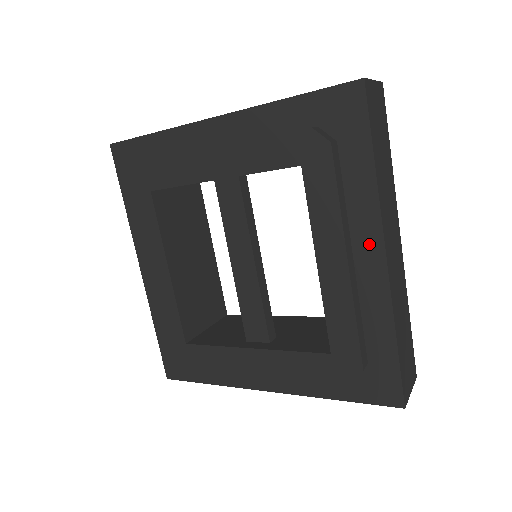
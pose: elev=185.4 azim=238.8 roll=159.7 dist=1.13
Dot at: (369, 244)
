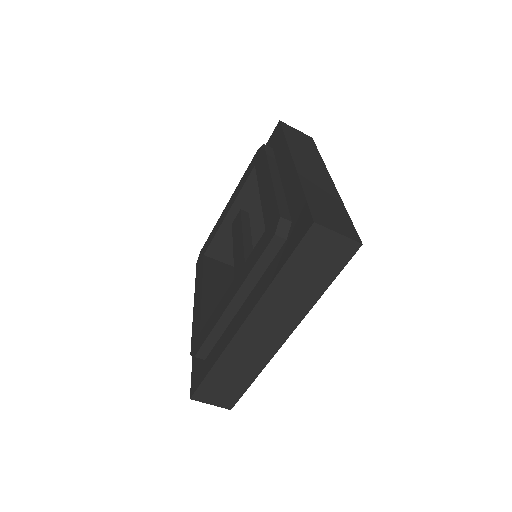
Dot at: (286, 165)
